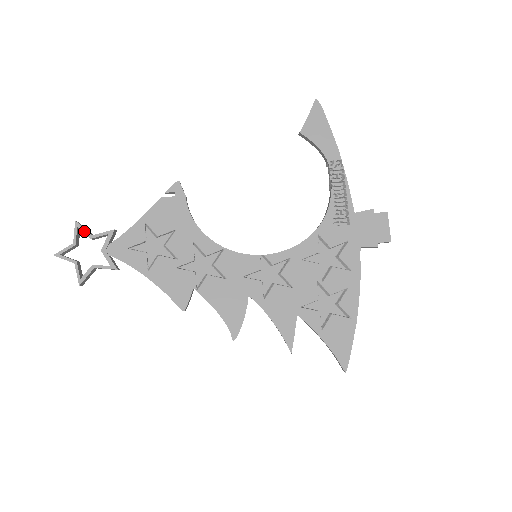
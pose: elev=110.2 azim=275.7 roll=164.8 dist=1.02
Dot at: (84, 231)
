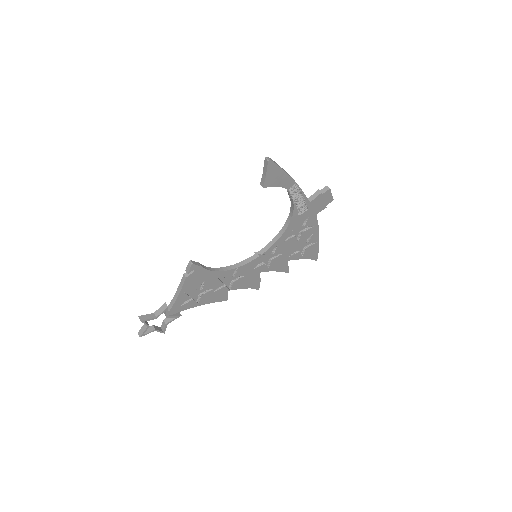
Dot at: occluded
